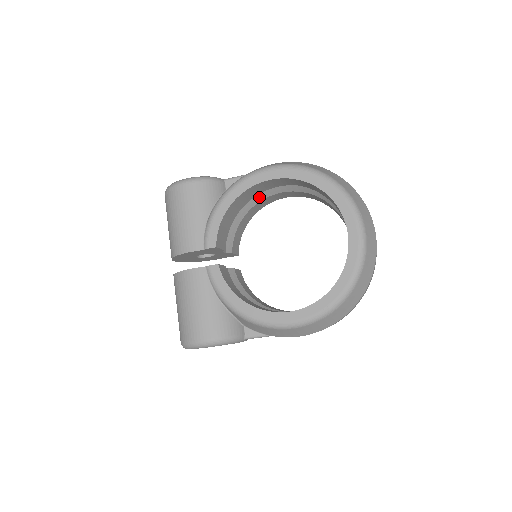
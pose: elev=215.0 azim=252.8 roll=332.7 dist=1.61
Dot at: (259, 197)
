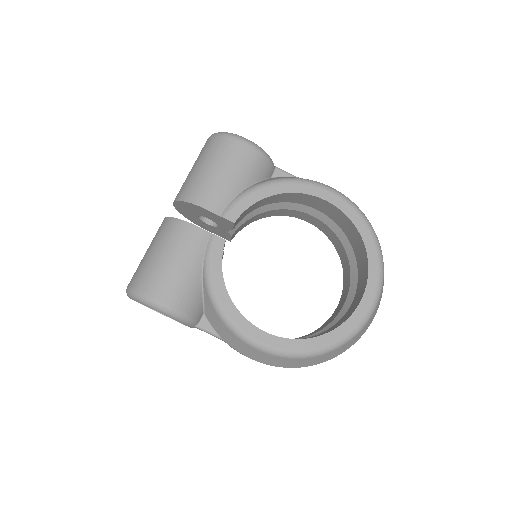
Dot at: (292, 205)
